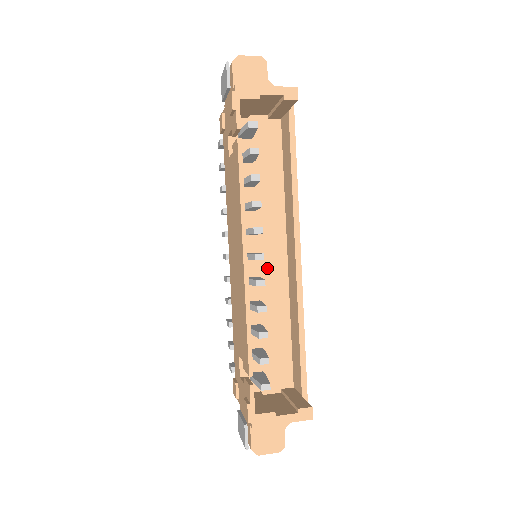
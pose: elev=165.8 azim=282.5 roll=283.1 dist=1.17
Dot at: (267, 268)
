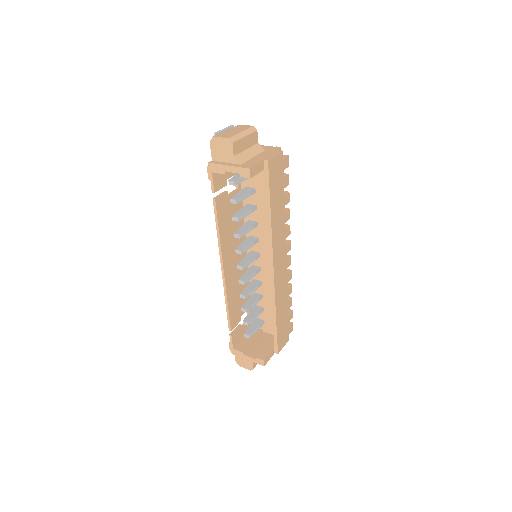
Dot at: (266, 264)
